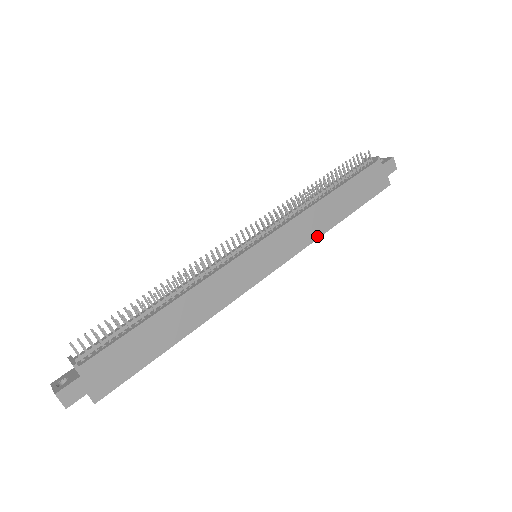
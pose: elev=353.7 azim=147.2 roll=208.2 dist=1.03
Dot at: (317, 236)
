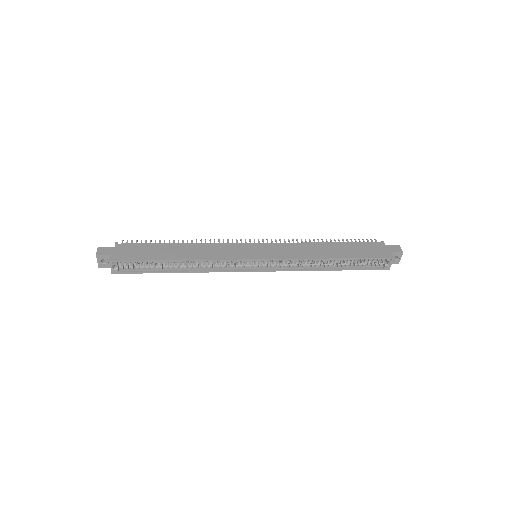
Dot at: (308, 257)
